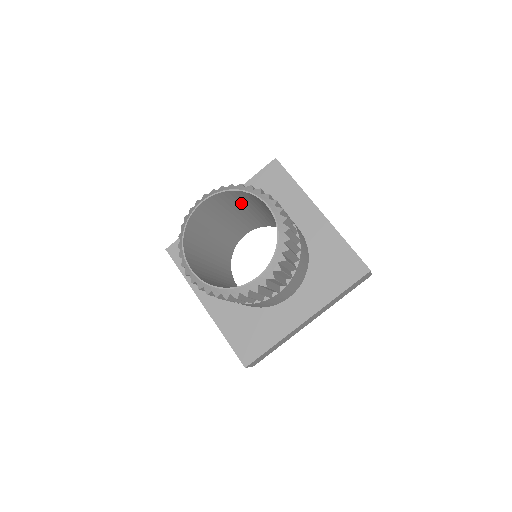
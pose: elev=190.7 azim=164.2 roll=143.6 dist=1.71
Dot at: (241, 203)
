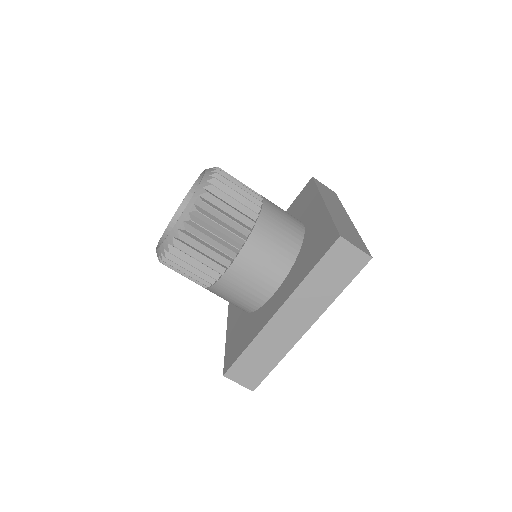
Dot at: occluded
